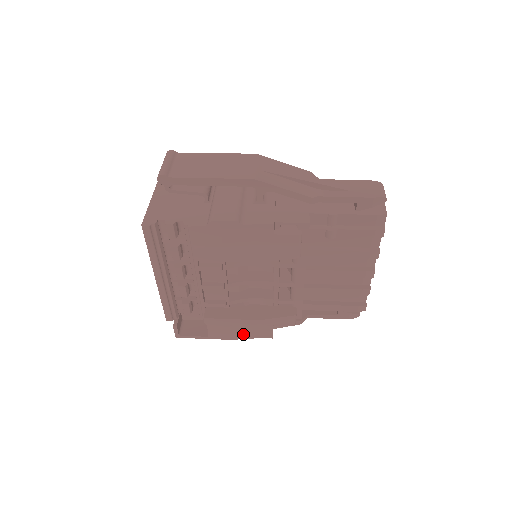
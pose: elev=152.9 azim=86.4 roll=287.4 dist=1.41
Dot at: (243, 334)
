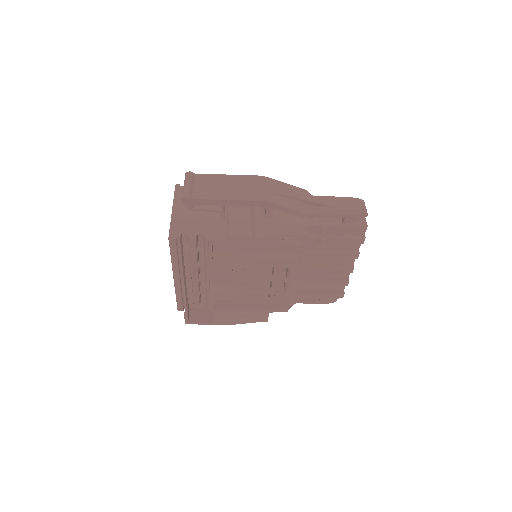
Dot at: (243, 320)
